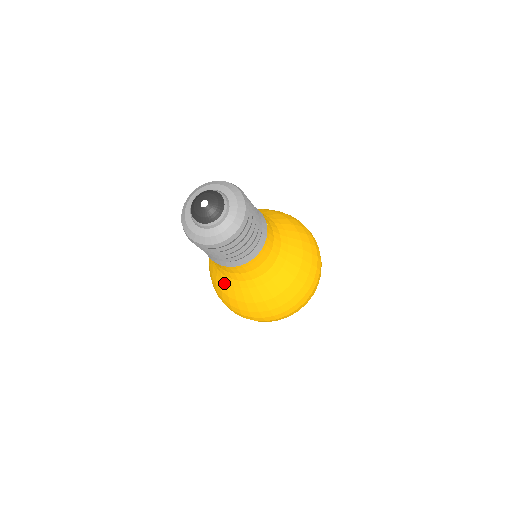
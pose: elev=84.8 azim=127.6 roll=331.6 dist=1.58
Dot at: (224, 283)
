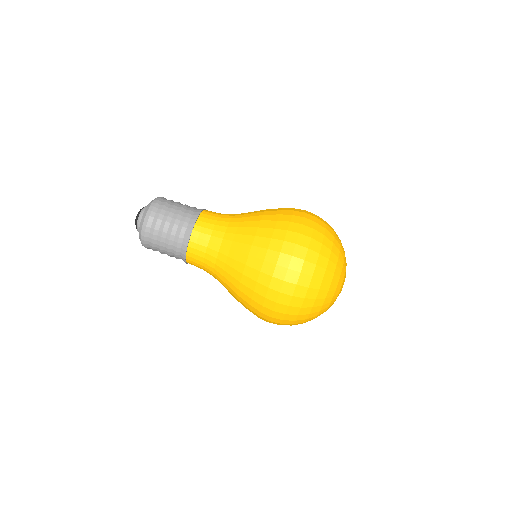
Dot at: (226, 275)
